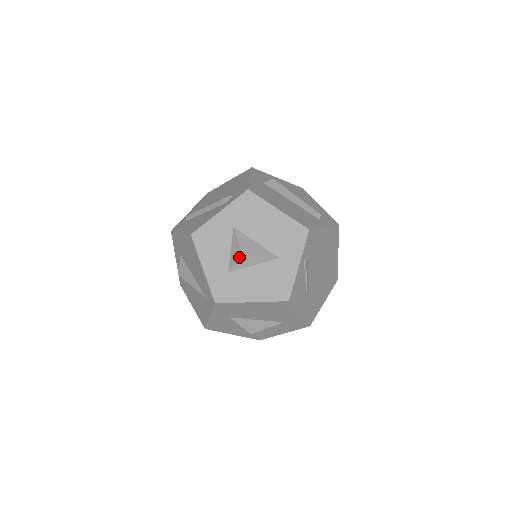
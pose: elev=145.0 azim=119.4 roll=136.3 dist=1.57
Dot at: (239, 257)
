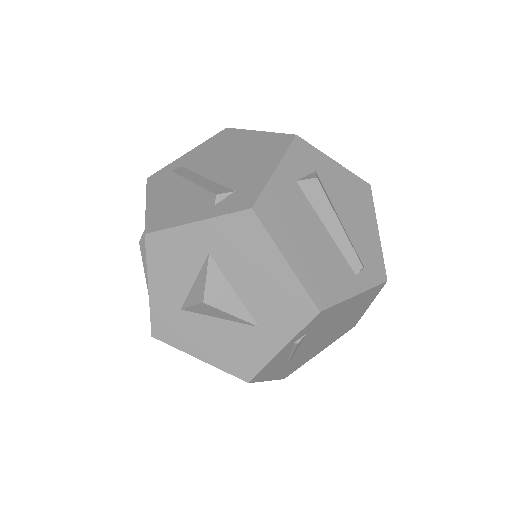
Dot at: (199, 304)
